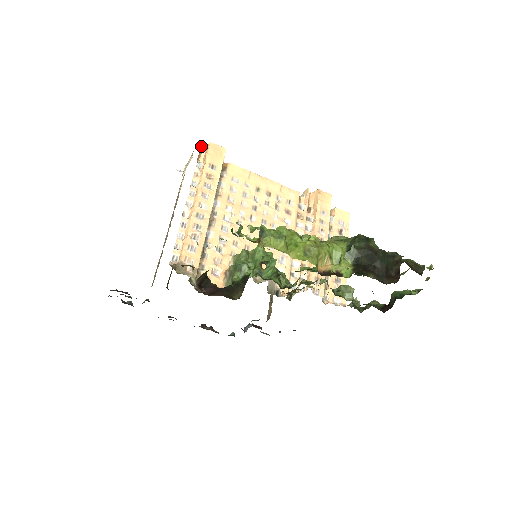
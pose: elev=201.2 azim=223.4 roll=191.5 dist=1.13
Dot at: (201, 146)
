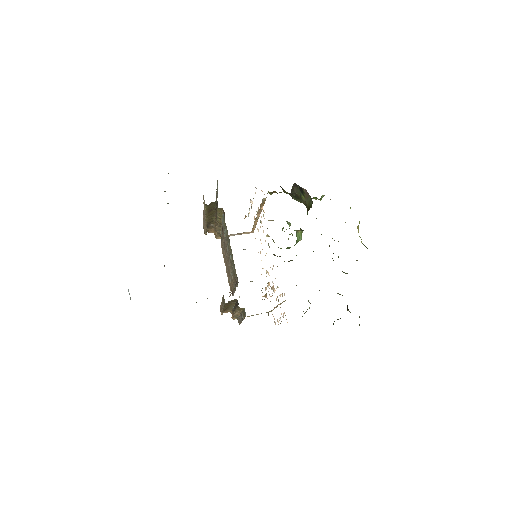
Dot at: occluded
